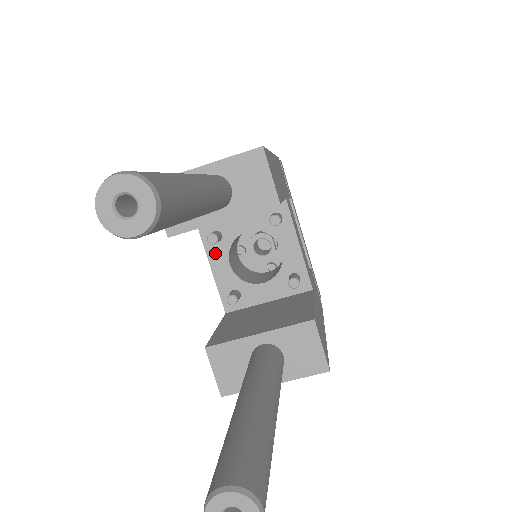
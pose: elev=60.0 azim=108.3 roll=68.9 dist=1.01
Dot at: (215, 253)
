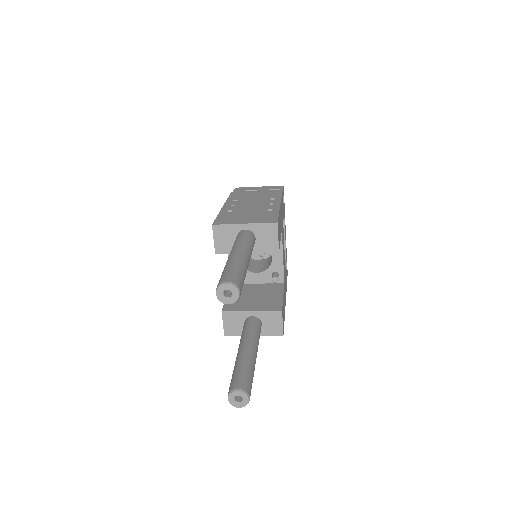
Dot at: occluded
